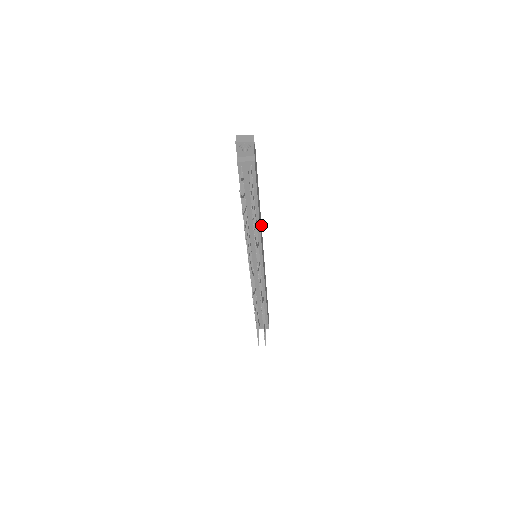
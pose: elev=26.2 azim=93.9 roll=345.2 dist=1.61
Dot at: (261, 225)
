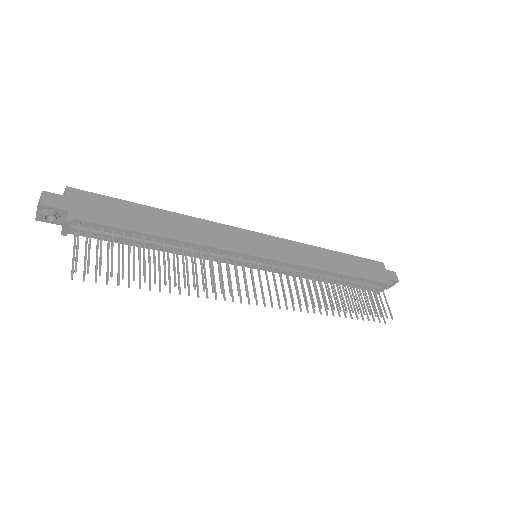
Dot at: (220, 225)
